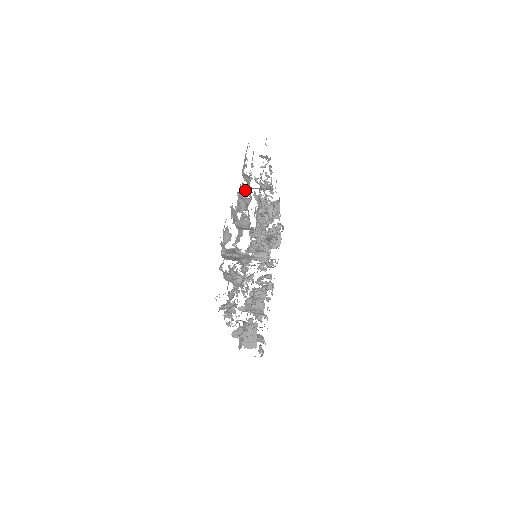
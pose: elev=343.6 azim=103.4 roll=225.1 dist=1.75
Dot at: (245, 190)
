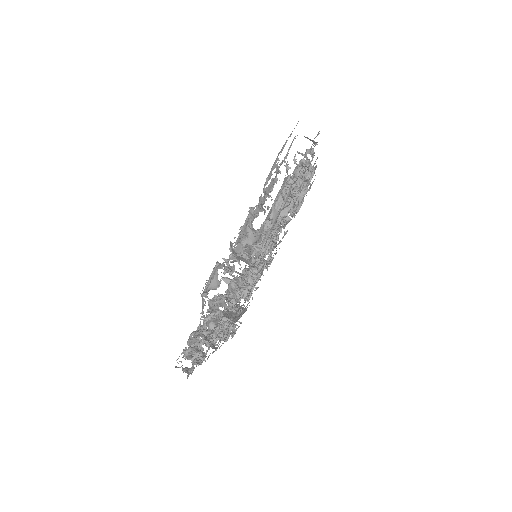
Dot at: occluded
